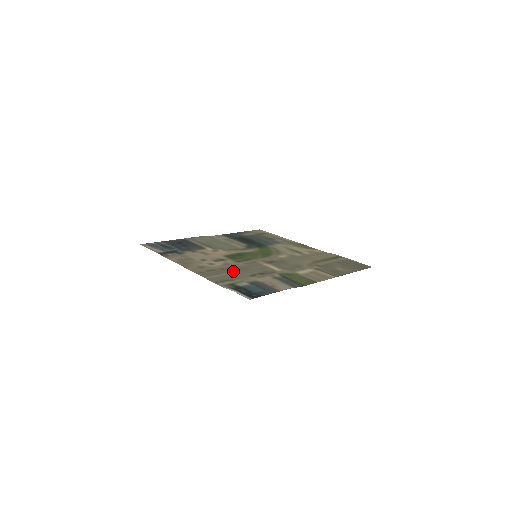
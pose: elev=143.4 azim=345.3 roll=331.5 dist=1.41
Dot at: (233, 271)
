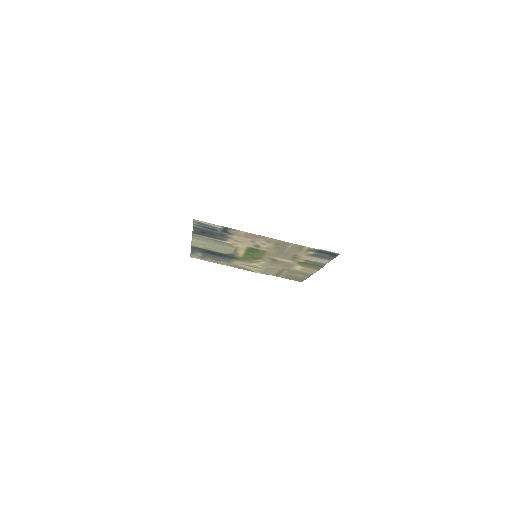
Dot at: (284, 250)
